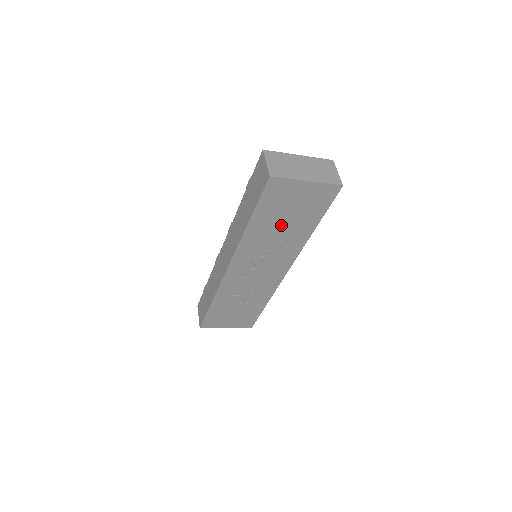
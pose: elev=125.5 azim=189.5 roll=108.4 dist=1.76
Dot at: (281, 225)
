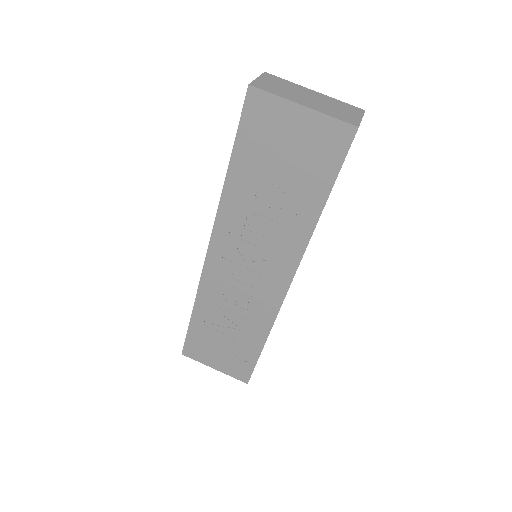
Dot at: (272, 188)
